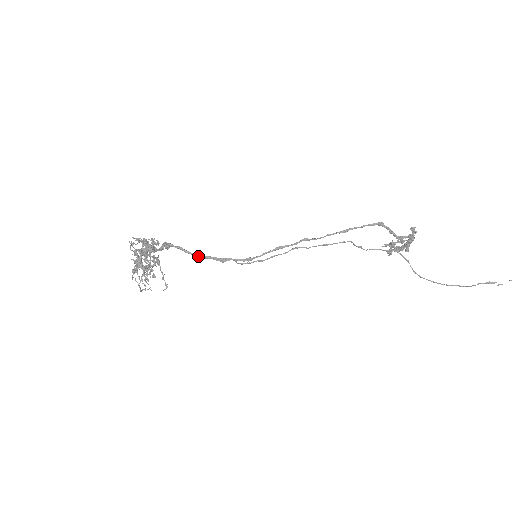
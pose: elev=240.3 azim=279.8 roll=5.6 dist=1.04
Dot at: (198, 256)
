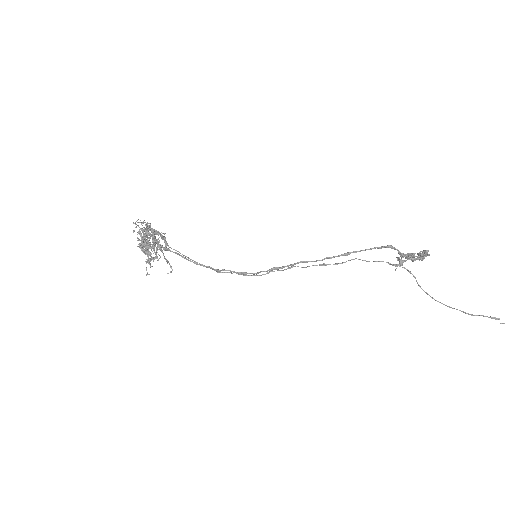
Dot at: (195, 263)
